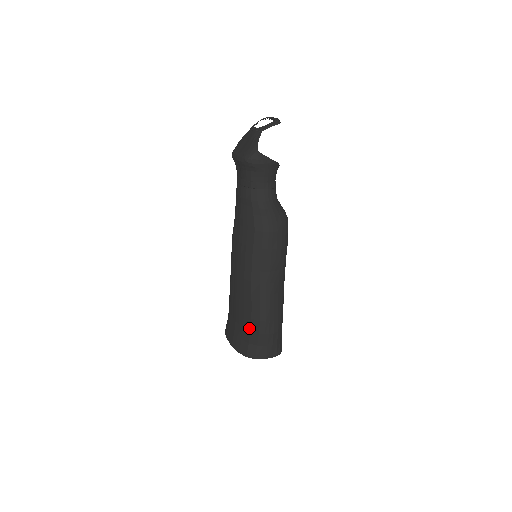
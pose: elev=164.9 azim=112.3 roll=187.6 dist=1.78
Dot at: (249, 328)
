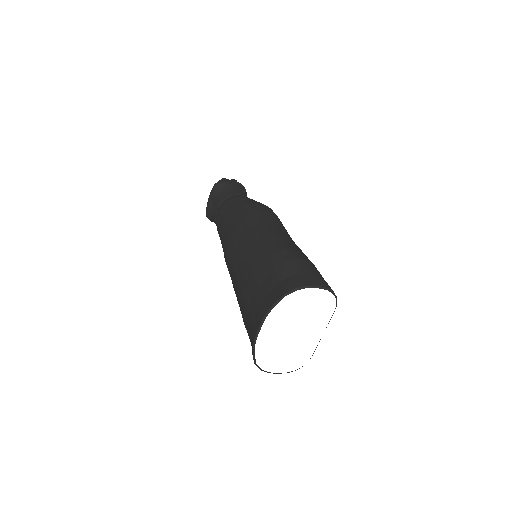
Dot at: (271, 268)
